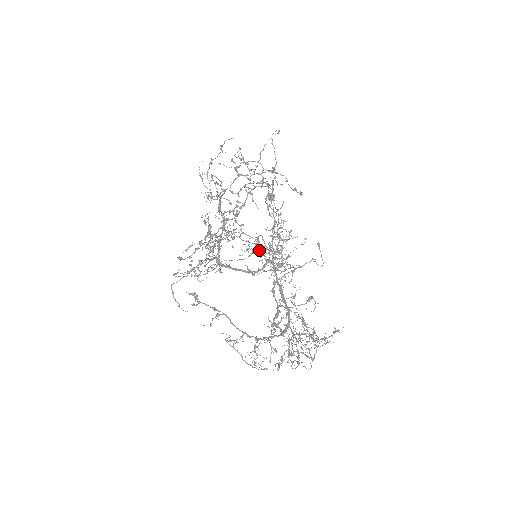
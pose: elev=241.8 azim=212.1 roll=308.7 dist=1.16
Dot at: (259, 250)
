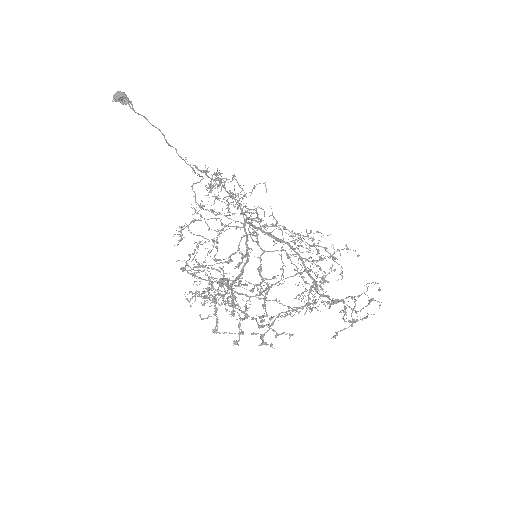
Dot at: occluded
